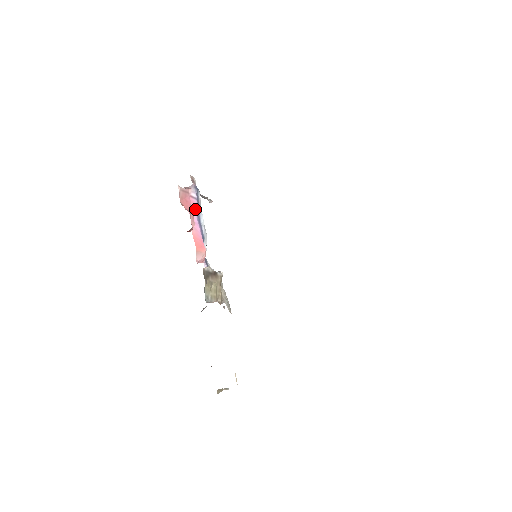
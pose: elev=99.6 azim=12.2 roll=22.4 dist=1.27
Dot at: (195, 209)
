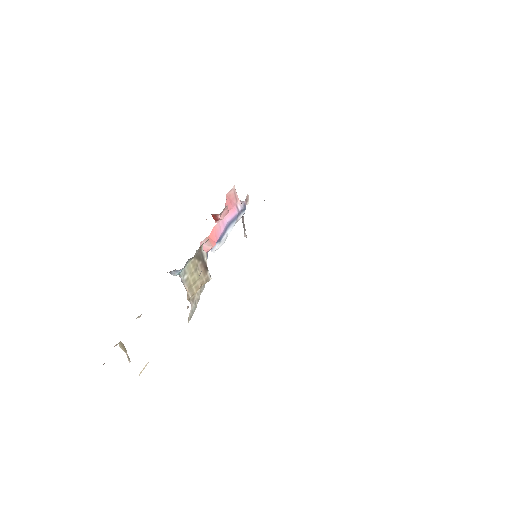
Dot at: (232, 216)
